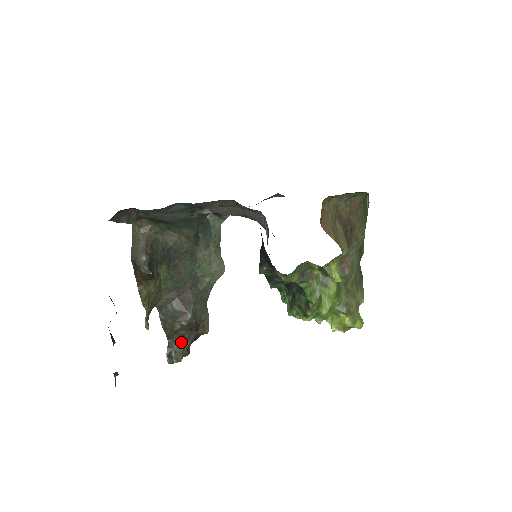
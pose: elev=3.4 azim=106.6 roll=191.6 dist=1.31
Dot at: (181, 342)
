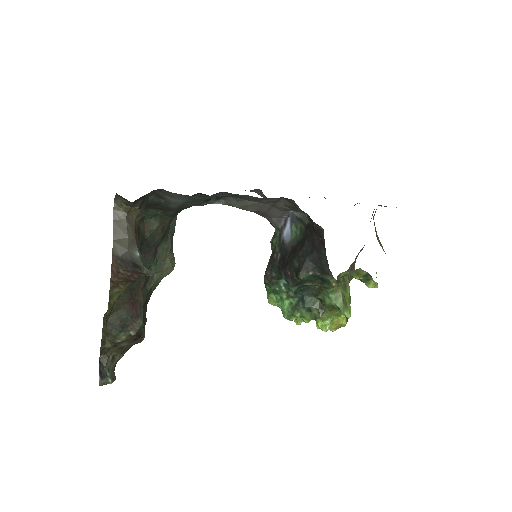
Dot at: (114, 356)
